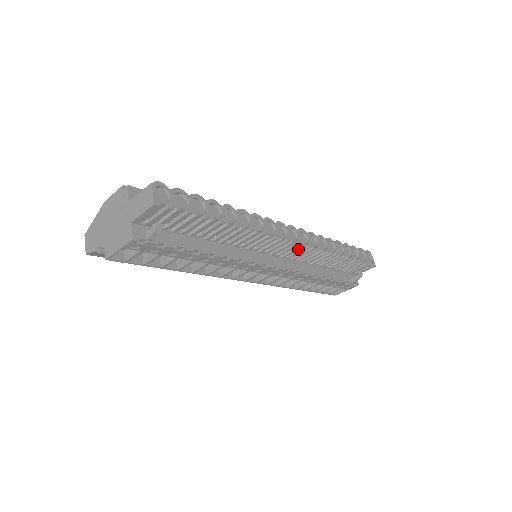
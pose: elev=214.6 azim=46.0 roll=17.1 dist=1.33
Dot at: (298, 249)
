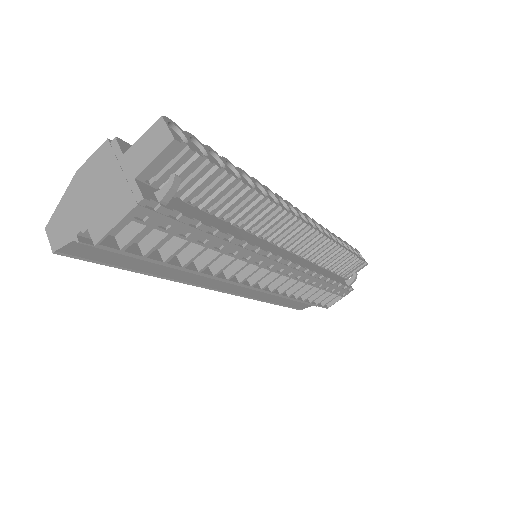
Dot at: (308, 236)
